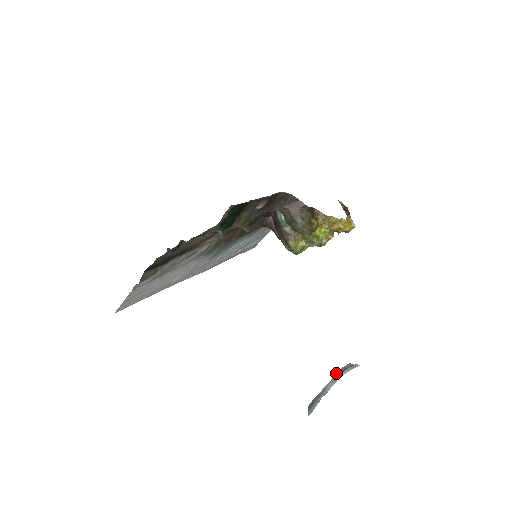
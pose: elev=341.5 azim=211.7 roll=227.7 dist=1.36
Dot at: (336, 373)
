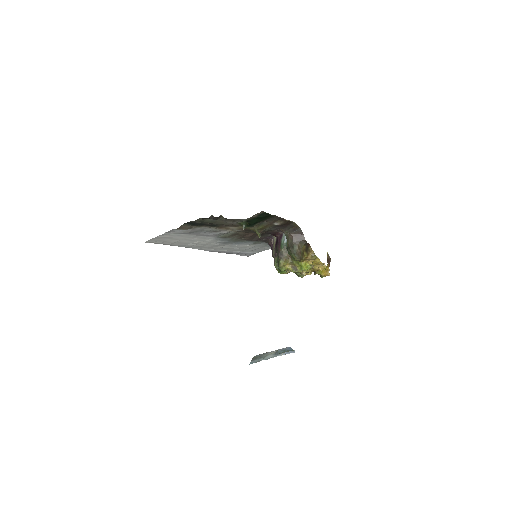
Dot at: (278, 351)
